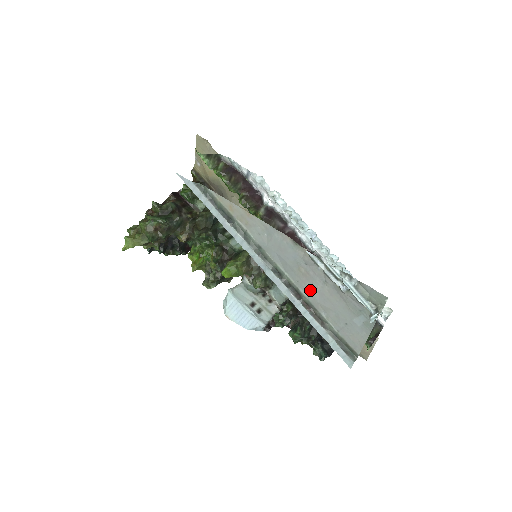
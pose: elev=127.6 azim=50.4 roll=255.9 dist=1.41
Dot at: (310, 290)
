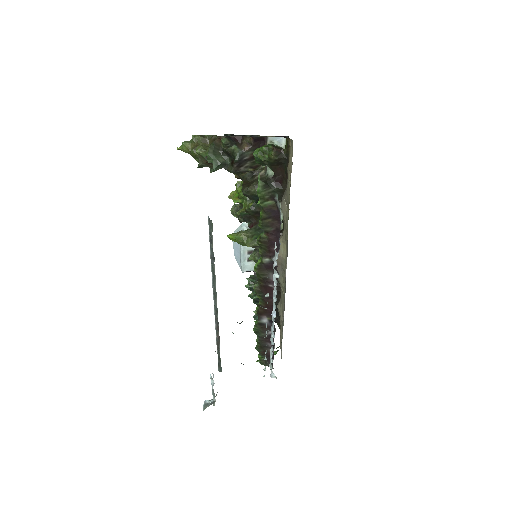
Dot at: occluded
